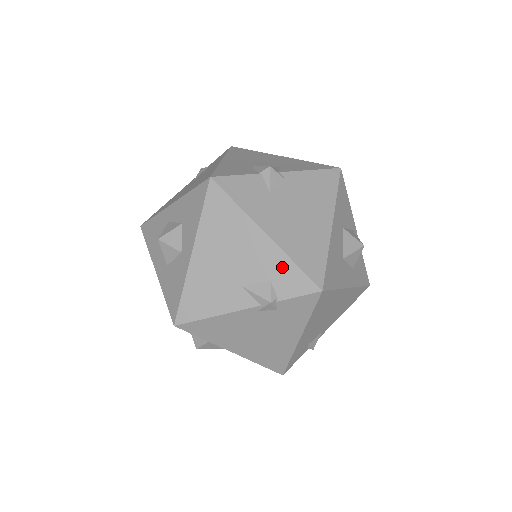
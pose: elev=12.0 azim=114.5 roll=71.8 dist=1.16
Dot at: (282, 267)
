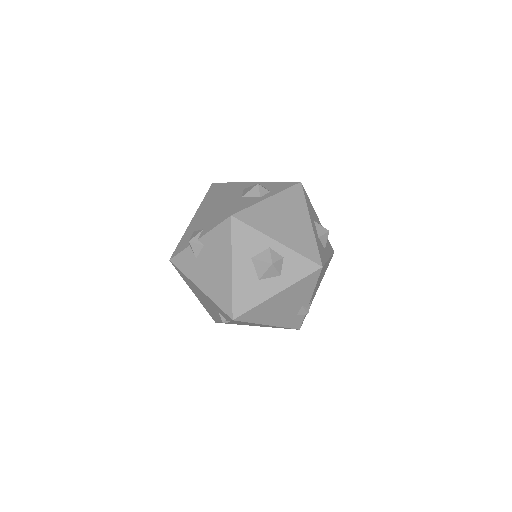
Dot at: (215, 306)
